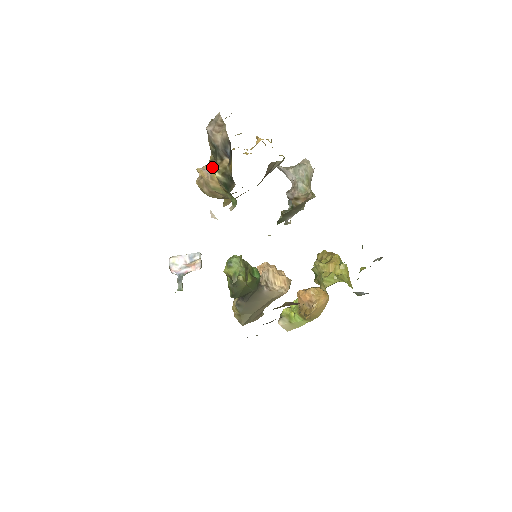
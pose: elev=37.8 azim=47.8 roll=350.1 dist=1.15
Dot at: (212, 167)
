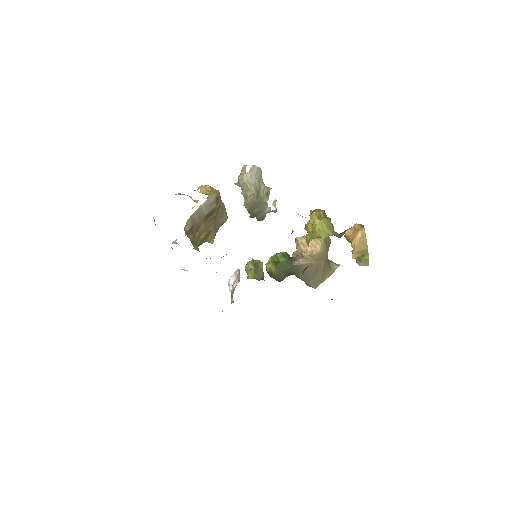
Dot at: occluded
